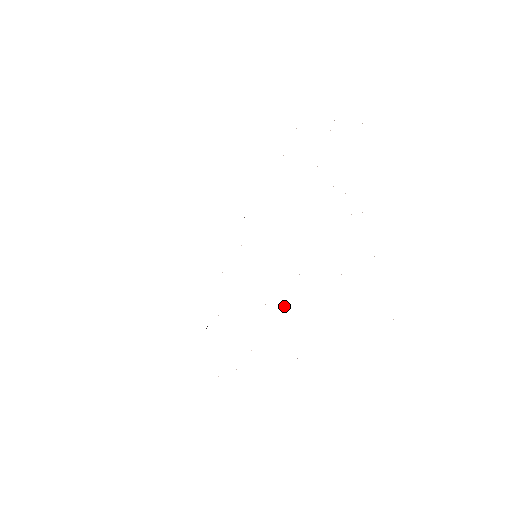
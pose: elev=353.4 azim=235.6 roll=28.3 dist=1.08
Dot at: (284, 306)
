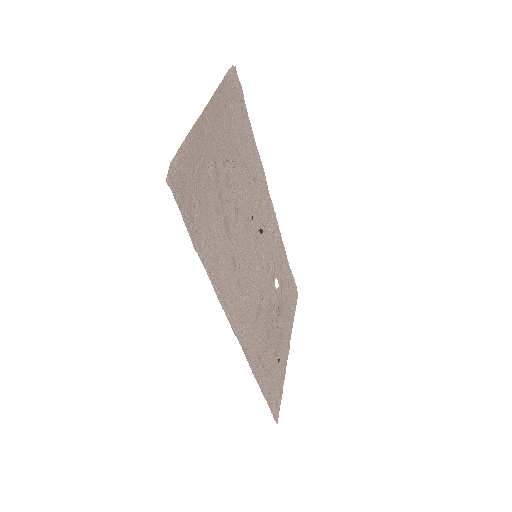
Dot at: (239, 281)
